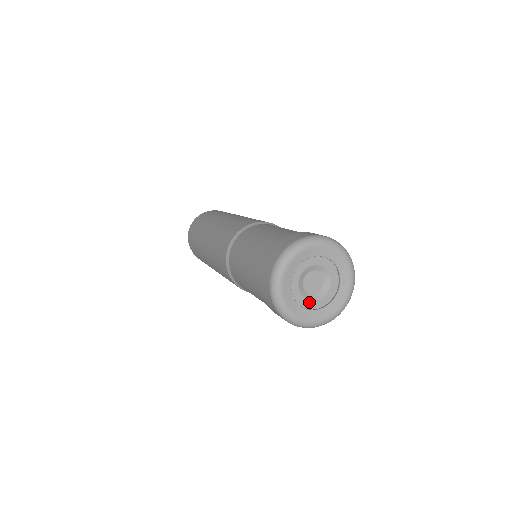
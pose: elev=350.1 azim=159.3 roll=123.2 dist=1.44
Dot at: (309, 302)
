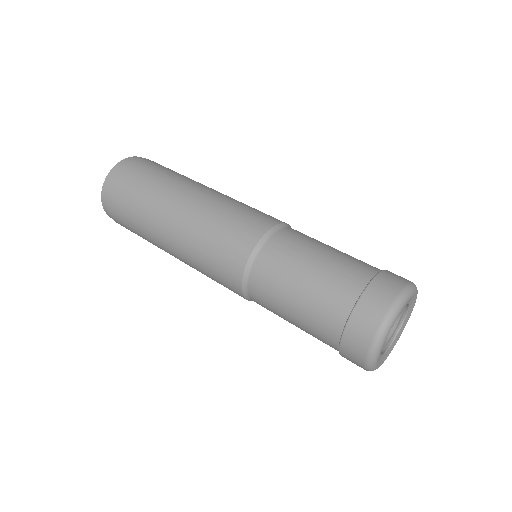
Dot at: (388, 341)
